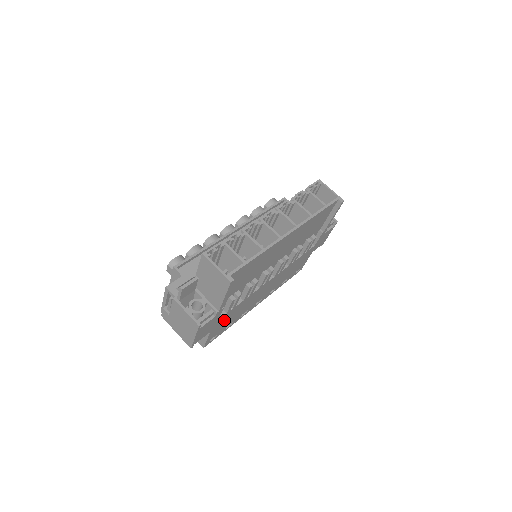
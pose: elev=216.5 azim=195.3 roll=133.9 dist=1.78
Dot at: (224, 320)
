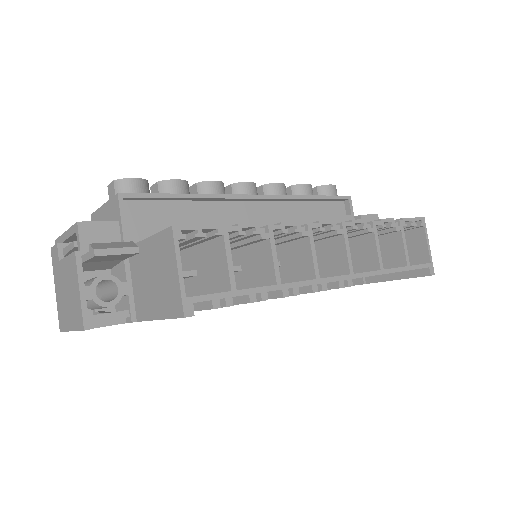
Dot at: occluded
